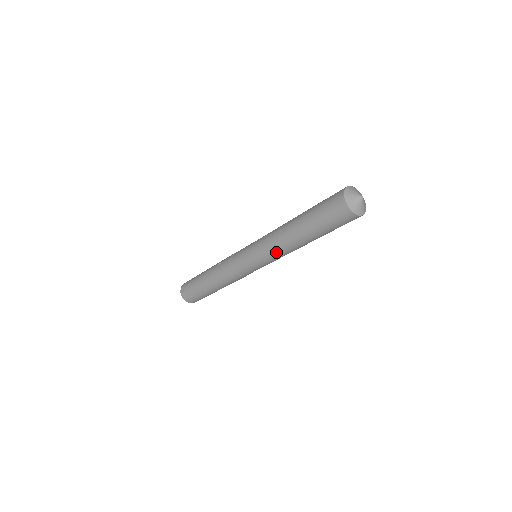
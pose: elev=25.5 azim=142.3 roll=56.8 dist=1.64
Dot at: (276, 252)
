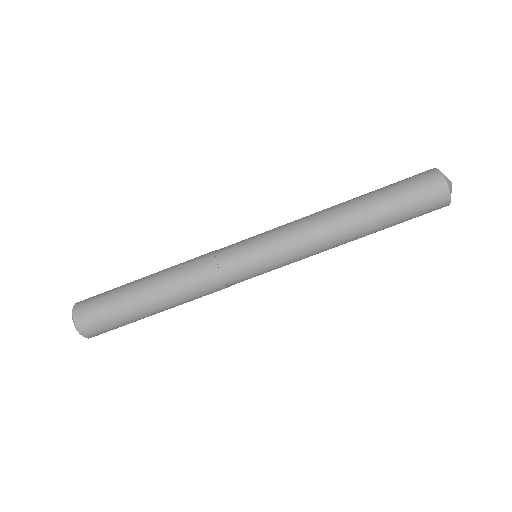
Dot at: (312, 245)
